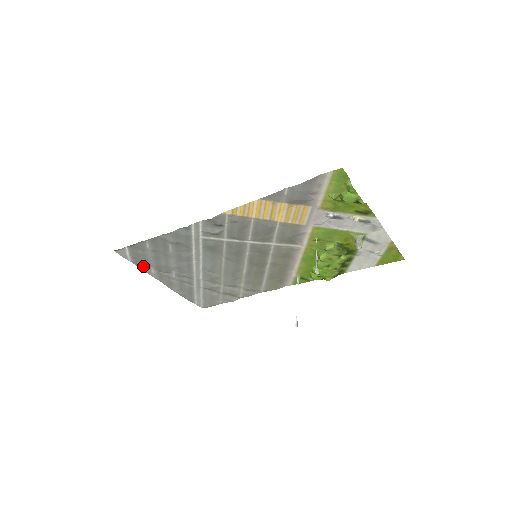
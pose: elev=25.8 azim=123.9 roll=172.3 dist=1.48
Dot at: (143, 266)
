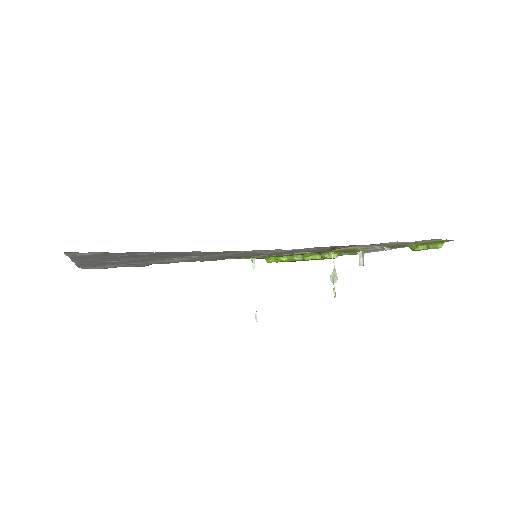
Dot at: (81, 258)
